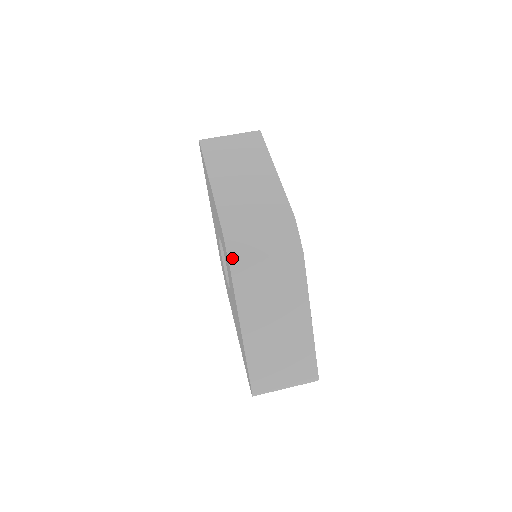
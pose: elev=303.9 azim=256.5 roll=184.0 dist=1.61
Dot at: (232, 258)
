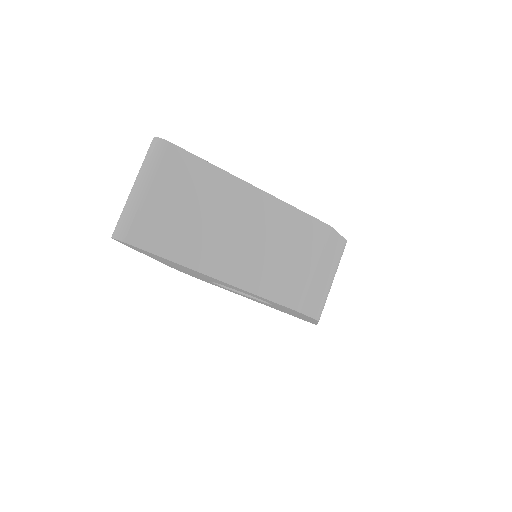
Dot at: (317, 315)
